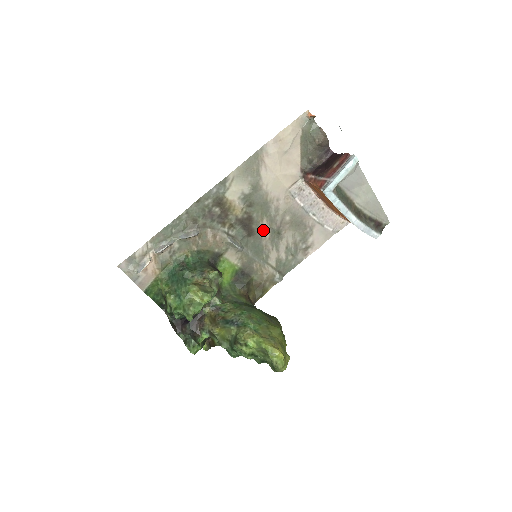
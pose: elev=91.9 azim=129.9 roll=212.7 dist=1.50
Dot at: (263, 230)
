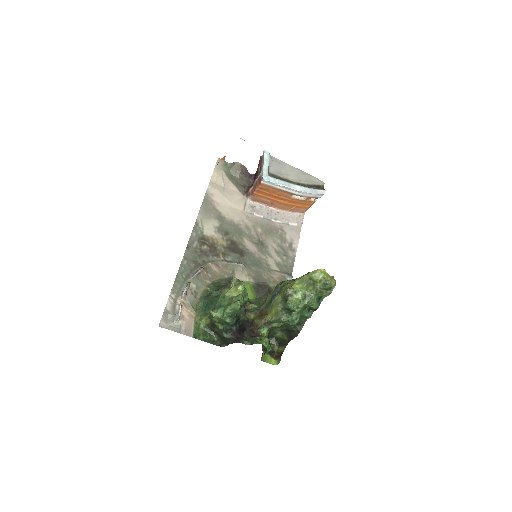
Dot at: (249, 247)
